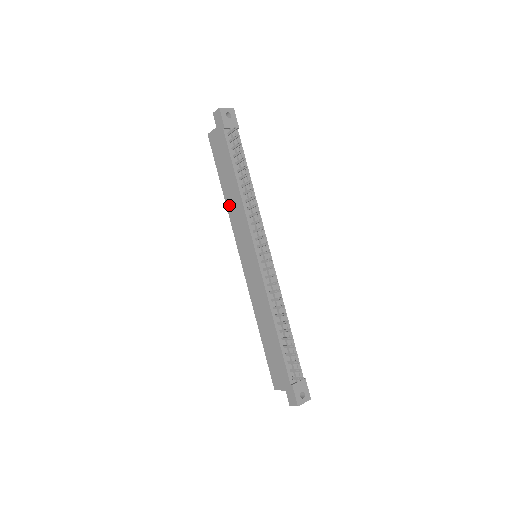
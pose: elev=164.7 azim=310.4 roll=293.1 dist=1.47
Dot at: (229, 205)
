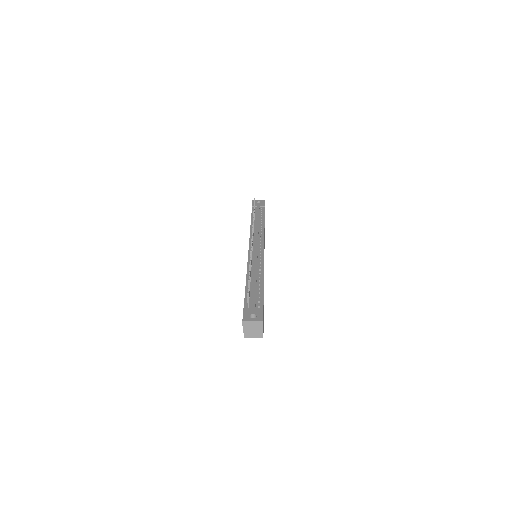
Dot at: occluded
